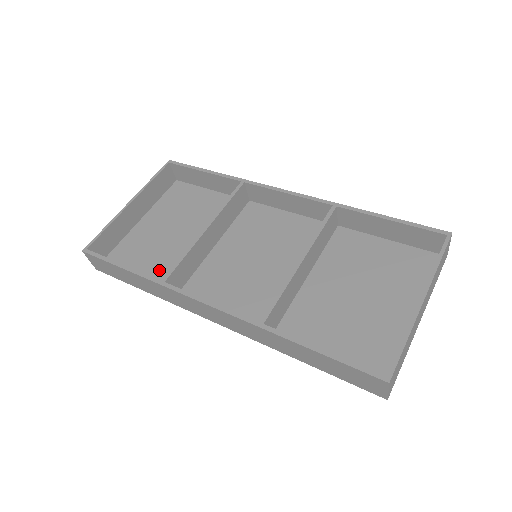
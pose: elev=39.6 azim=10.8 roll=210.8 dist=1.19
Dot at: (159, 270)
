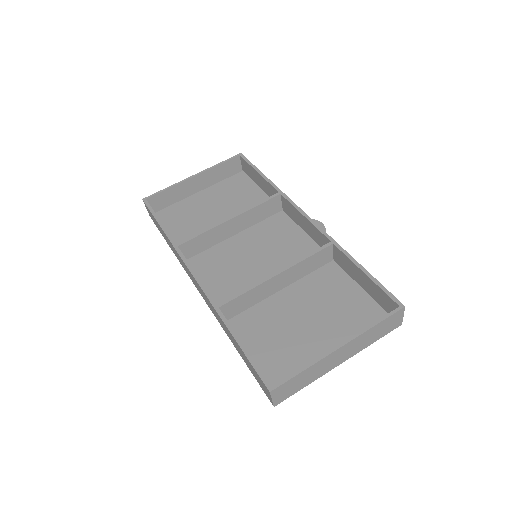
Dot at: (187, 236)
